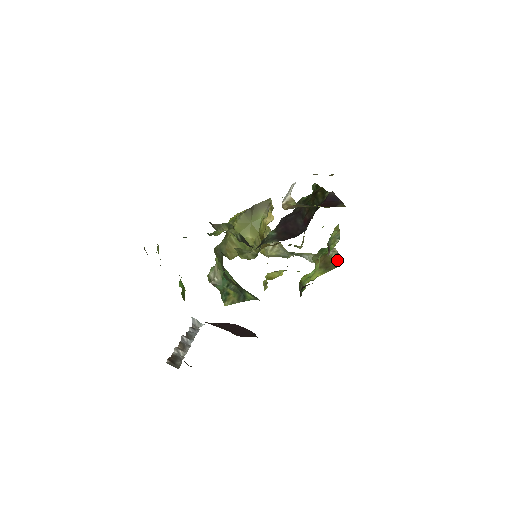
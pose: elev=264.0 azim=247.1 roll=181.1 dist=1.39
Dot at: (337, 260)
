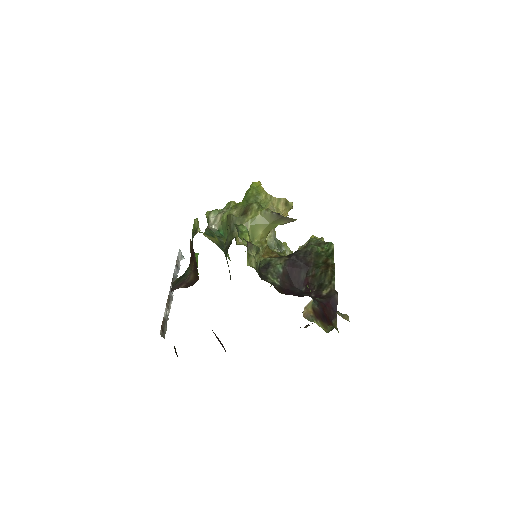
Dot at: occluded
